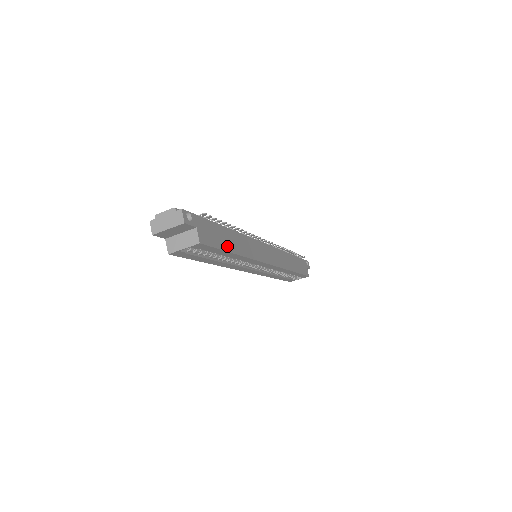
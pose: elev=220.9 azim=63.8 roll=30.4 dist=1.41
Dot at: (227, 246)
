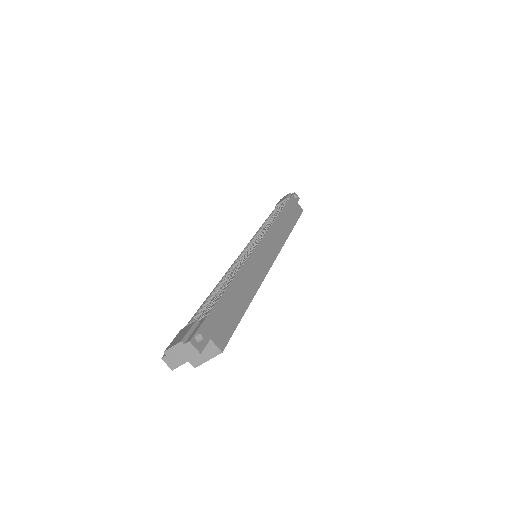
Dot at: (239, 309)
